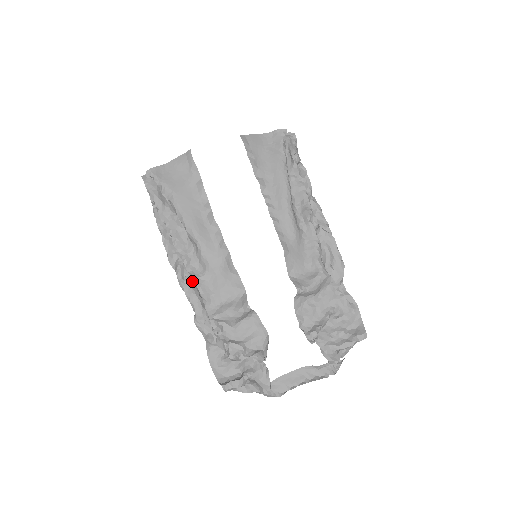
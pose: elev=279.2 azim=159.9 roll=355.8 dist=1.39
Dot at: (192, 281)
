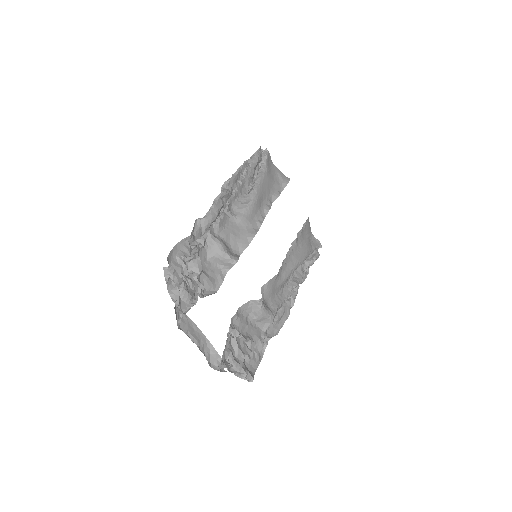
Dot at: (223, 207)
